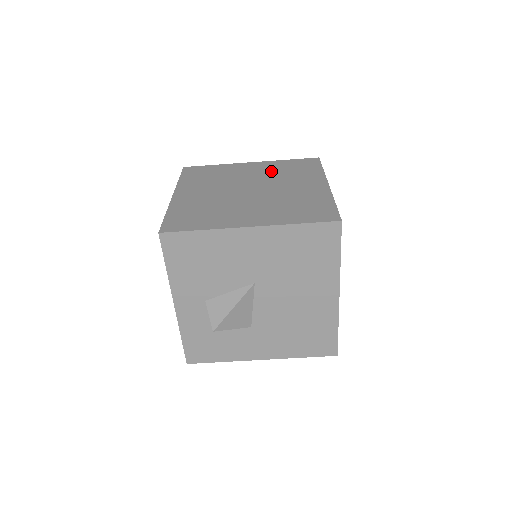
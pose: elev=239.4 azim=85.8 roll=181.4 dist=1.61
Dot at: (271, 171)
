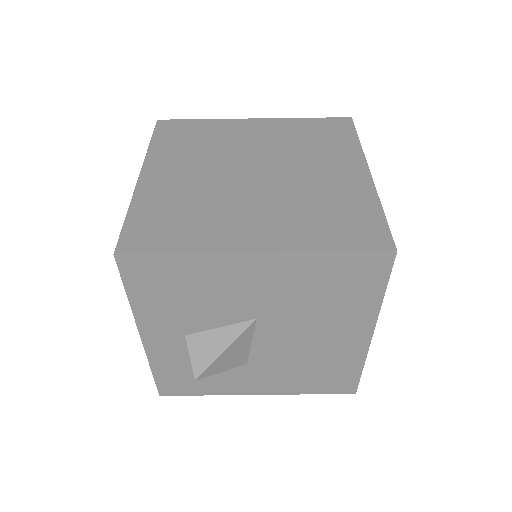
Dot at: (284, 138)
